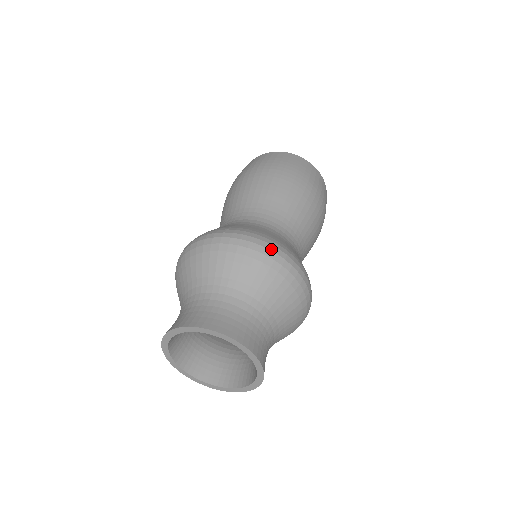
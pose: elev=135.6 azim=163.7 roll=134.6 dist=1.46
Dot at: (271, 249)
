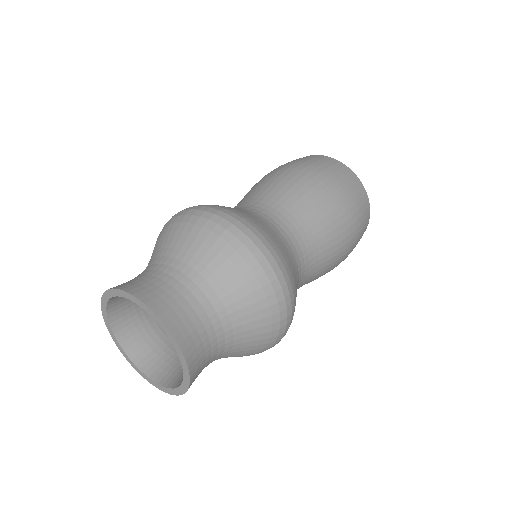
Dot at: (244, 231)
